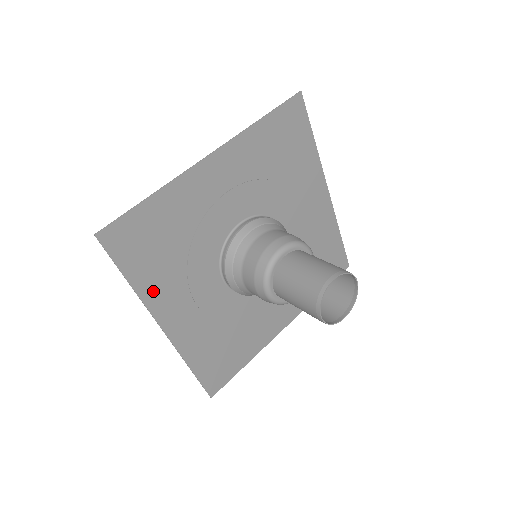
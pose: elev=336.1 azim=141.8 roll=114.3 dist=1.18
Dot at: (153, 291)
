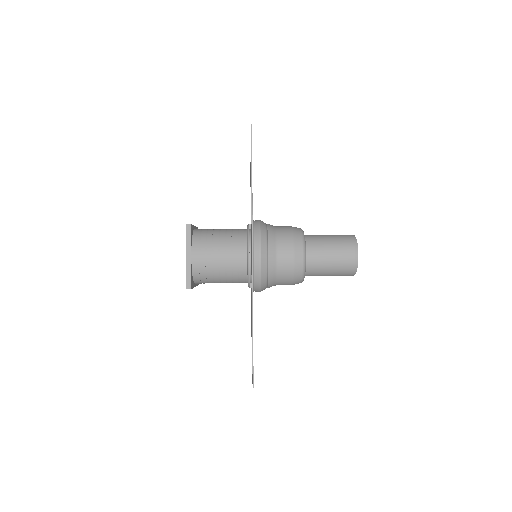
Dot at: occluded
